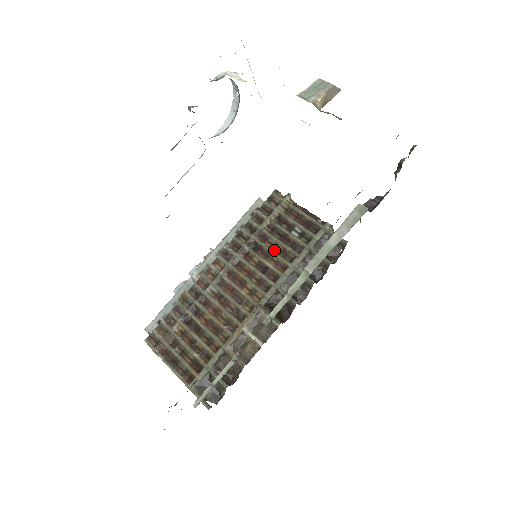
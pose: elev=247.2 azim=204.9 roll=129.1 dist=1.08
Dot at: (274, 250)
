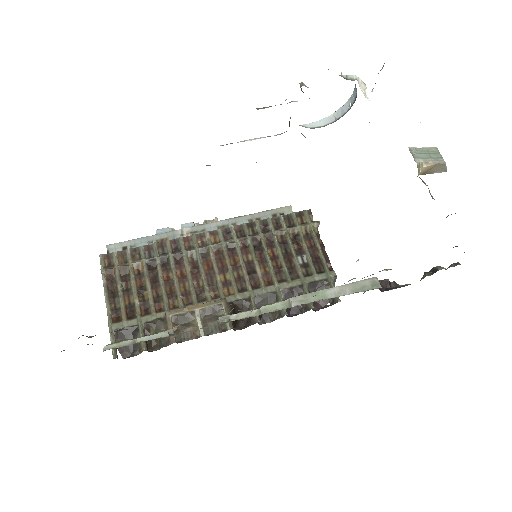
Dot at: (272, 261)
